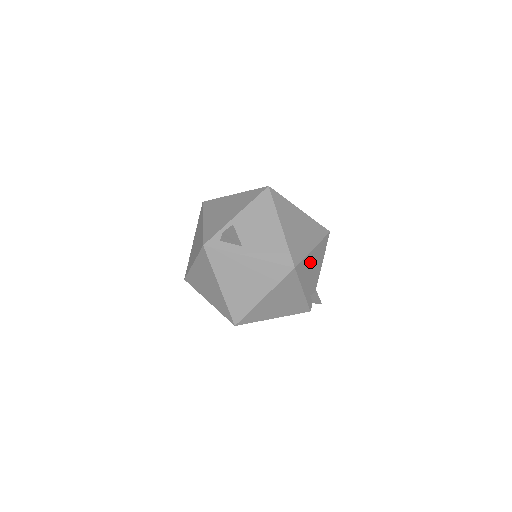
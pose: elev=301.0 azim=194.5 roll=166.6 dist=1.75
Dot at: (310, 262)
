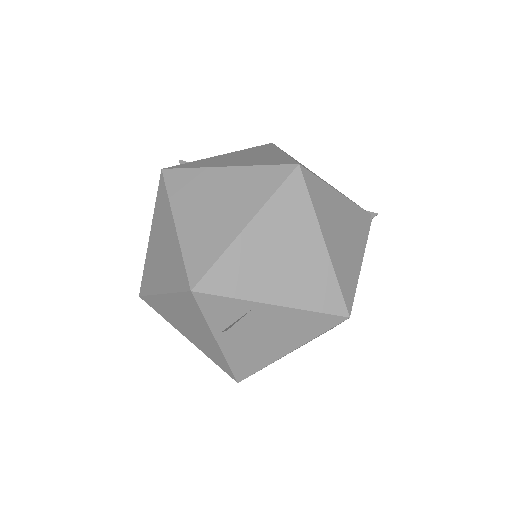
Dot at: occluded
